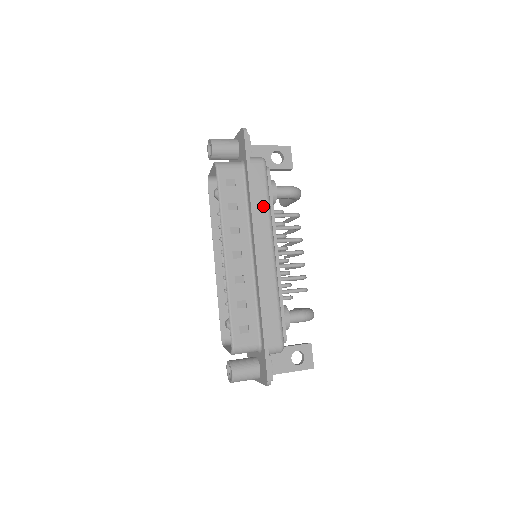
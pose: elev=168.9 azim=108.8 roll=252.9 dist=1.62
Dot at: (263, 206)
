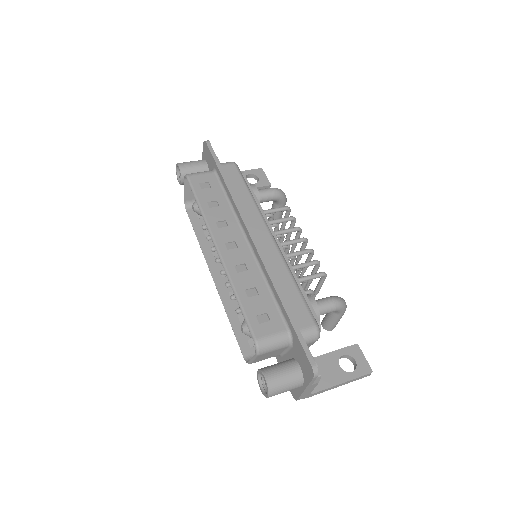
Dot at: (245, 197)
